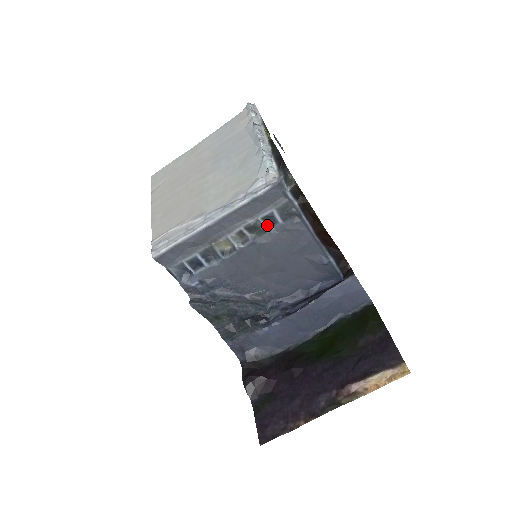
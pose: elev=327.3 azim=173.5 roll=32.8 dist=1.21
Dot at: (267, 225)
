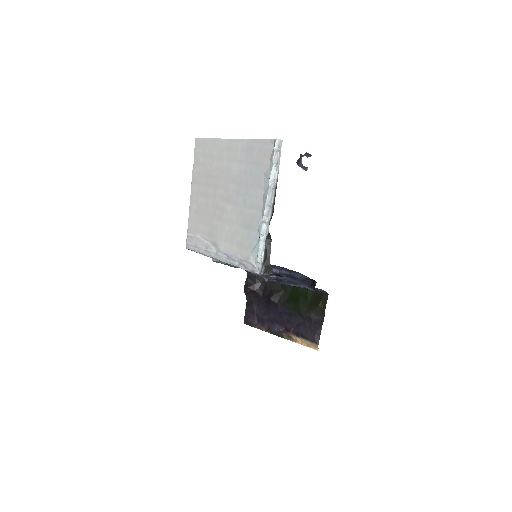
Dot at: occluded
